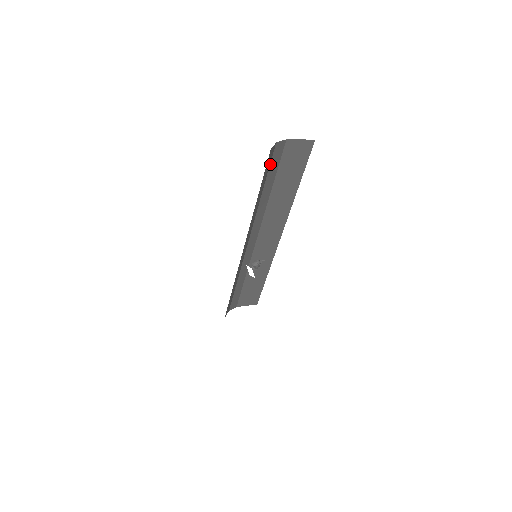
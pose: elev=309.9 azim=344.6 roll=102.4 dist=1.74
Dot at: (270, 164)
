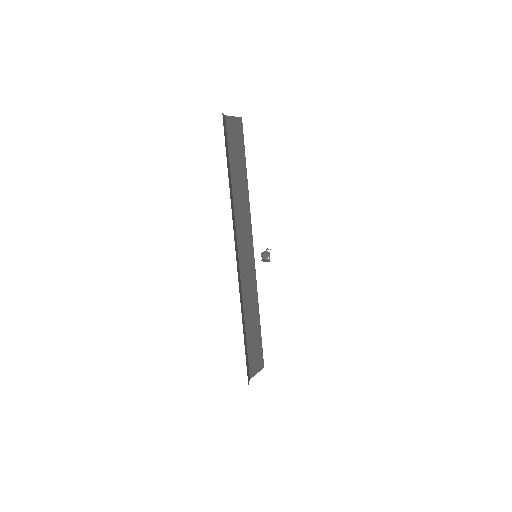
Dot at: occluded
